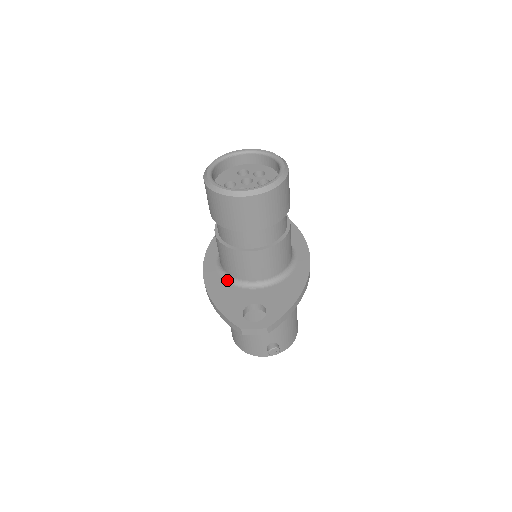
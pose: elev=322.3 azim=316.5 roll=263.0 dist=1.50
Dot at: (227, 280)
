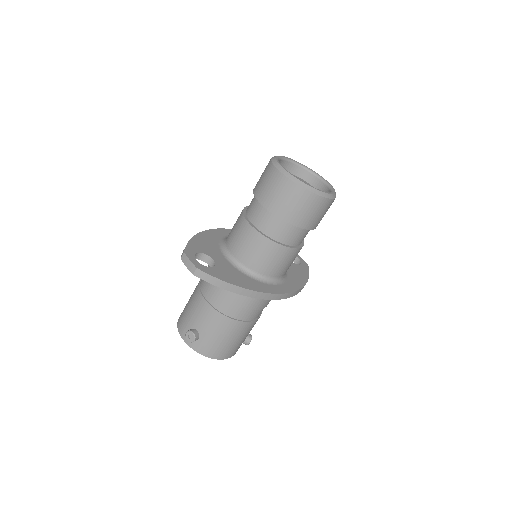
Dot at: (221, 242)
